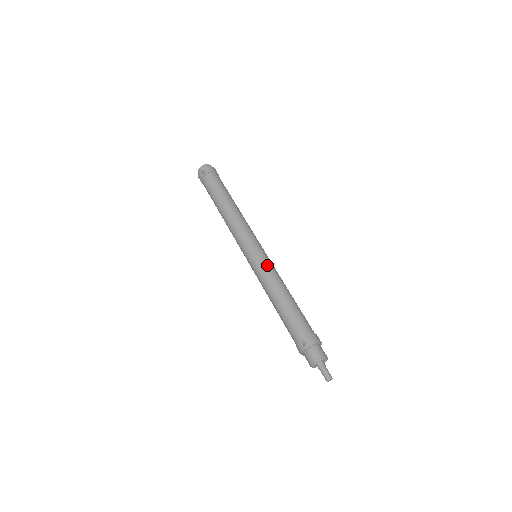
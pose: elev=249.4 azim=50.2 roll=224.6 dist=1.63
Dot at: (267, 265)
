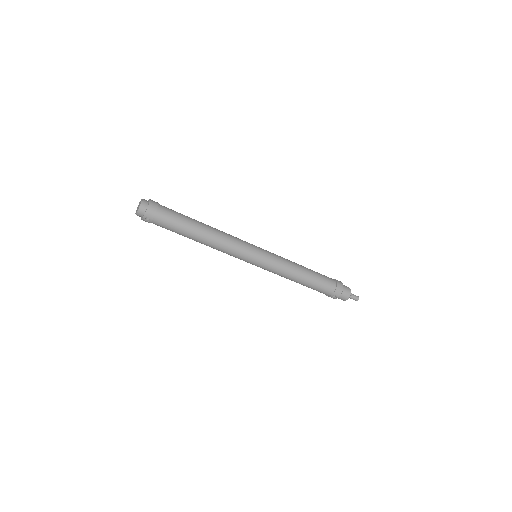
Dot at: (274, 265)
